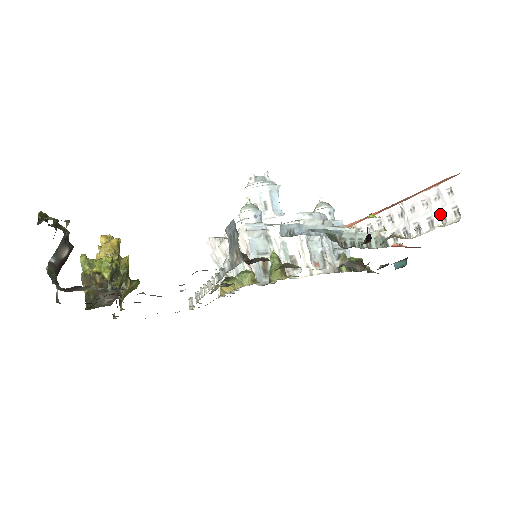
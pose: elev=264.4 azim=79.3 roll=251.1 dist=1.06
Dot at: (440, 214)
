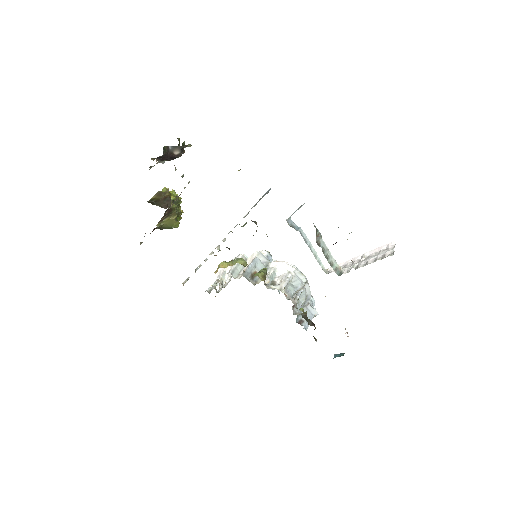
Dot at: (382, 255)
